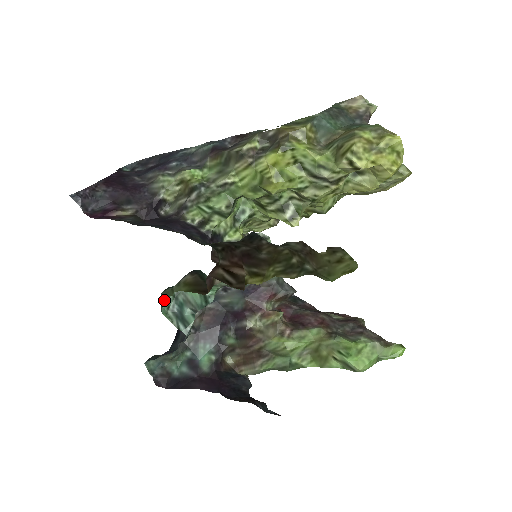
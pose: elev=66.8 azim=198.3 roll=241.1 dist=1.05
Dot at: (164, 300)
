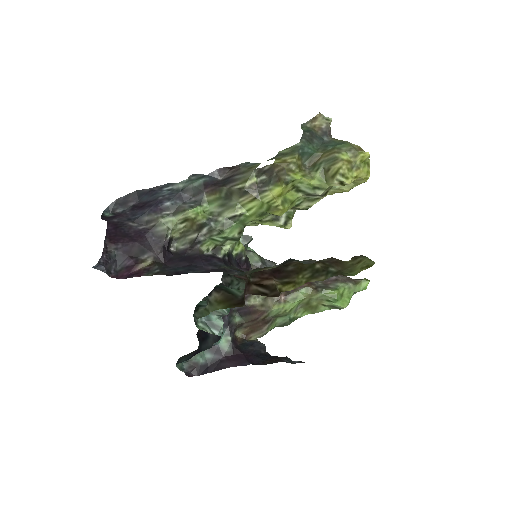
Dot at: occluded
